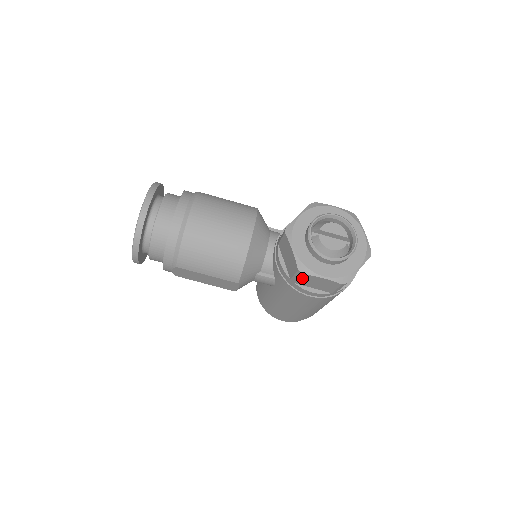
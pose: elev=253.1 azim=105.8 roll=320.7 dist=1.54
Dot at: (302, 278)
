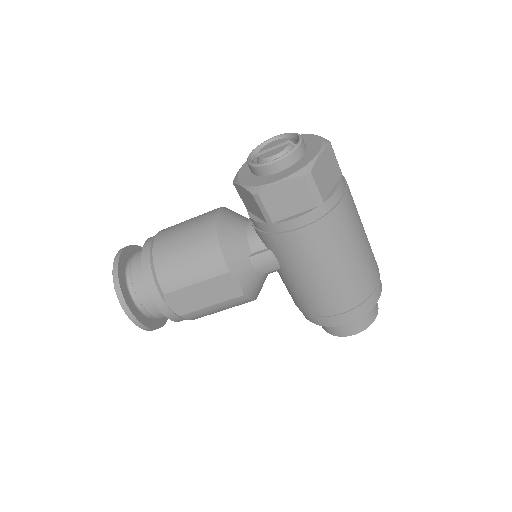
Dot at: (267, 204)
